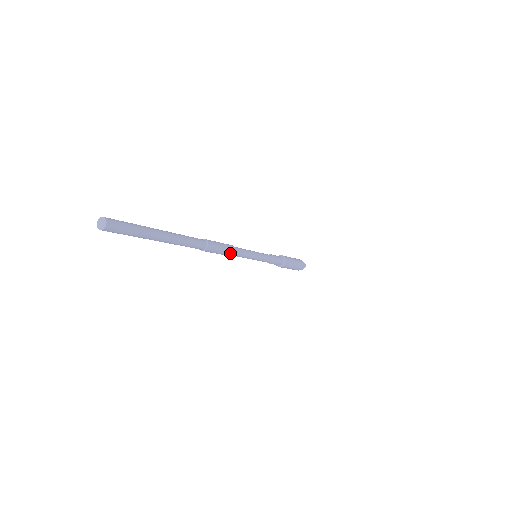
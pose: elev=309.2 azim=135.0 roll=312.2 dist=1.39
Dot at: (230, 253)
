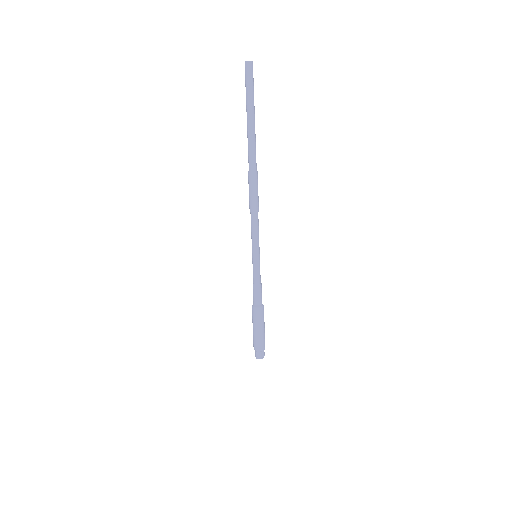
Dot at: (257, 206)
